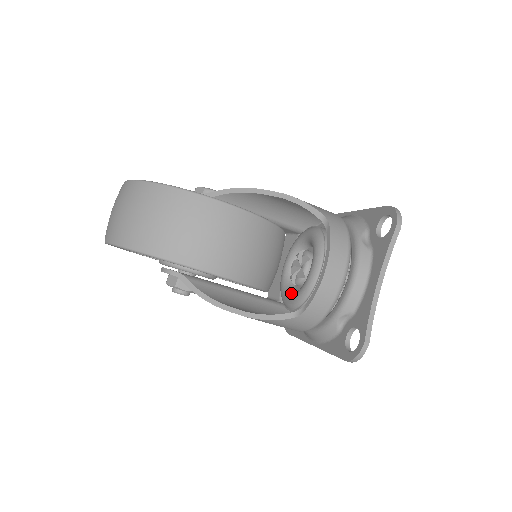
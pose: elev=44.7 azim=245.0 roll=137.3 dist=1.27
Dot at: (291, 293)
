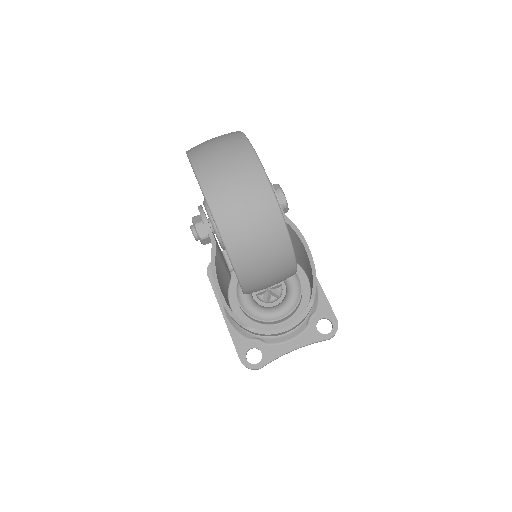
Dot at: (250, 297)
